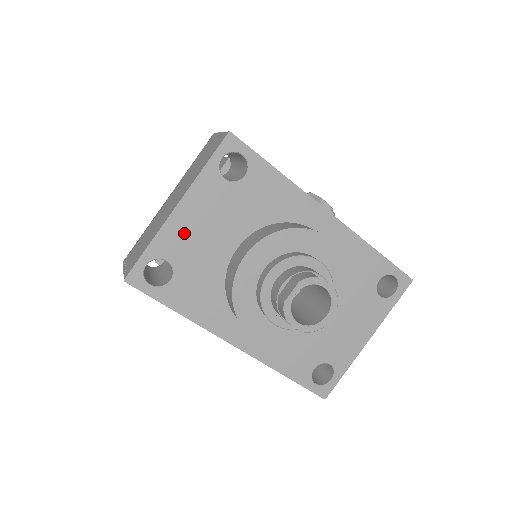
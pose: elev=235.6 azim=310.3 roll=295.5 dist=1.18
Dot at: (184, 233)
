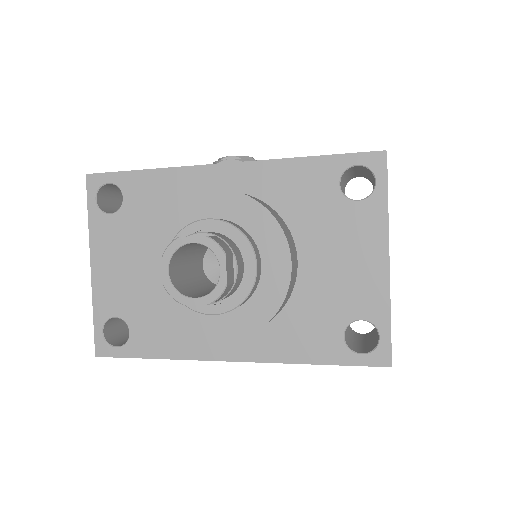
Dot at: (111, 283)
